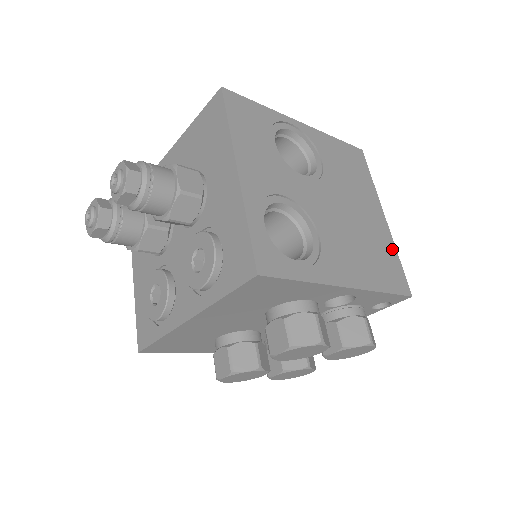
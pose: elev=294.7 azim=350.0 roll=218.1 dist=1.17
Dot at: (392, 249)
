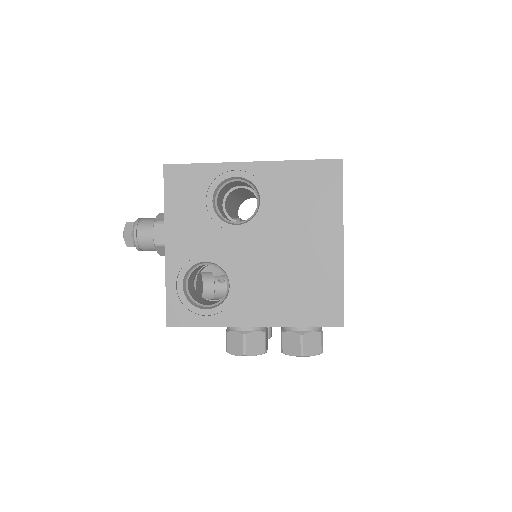
Dot at: (337, 280)
